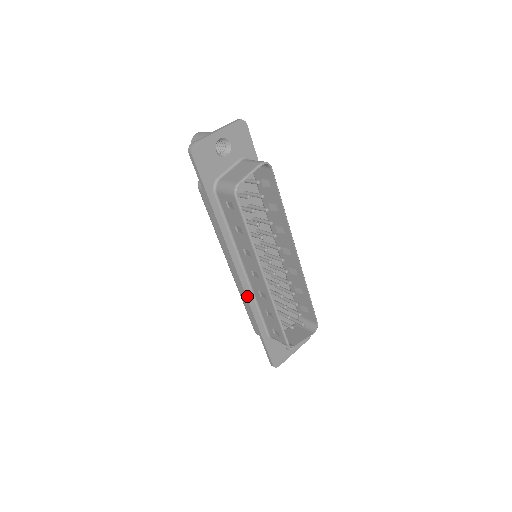
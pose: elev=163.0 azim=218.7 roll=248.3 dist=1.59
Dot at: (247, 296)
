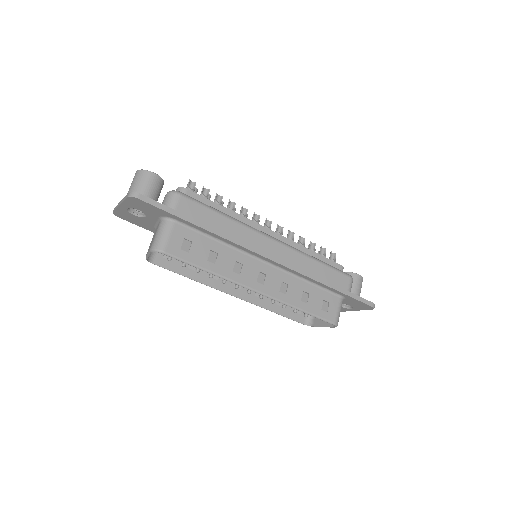
Dot at: occluded
